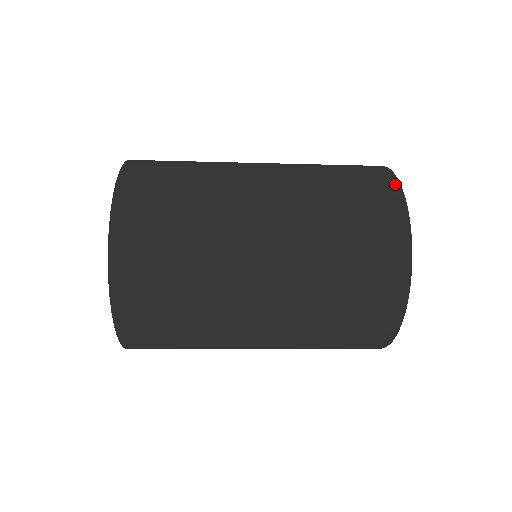
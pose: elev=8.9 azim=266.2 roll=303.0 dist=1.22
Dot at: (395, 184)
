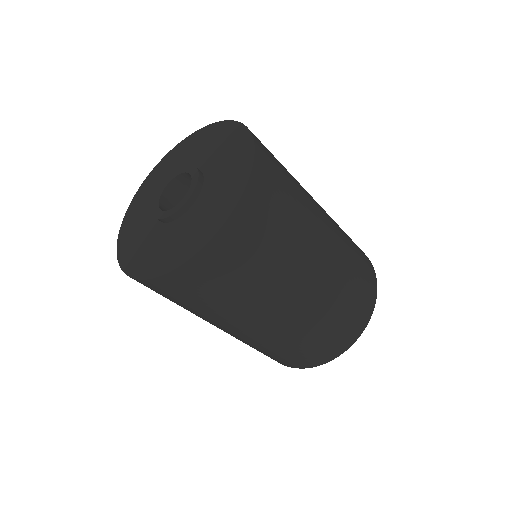
Dot at: occluded
